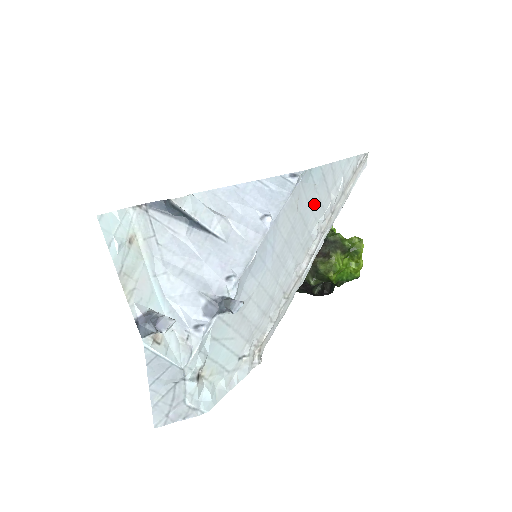
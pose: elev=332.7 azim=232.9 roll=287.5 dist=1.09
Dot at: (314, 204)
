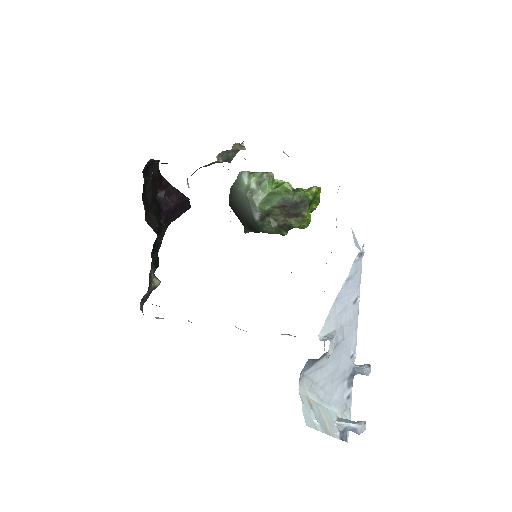
Dot at: occluded
